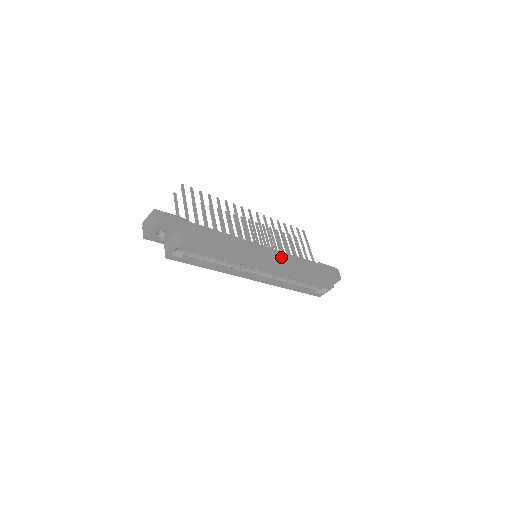
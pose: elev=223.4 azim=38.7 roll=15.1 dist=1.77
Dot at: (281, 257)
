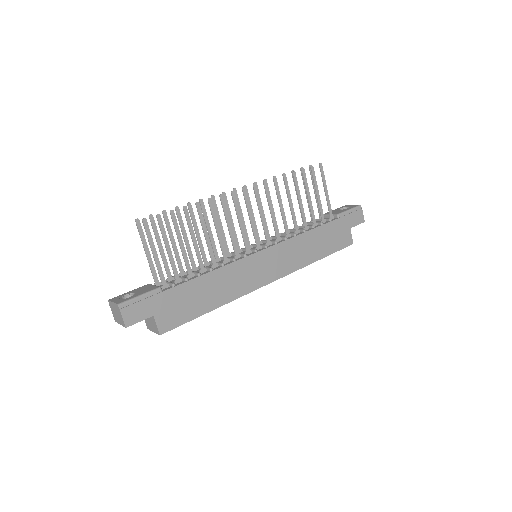
Dot at: (287, 250)
